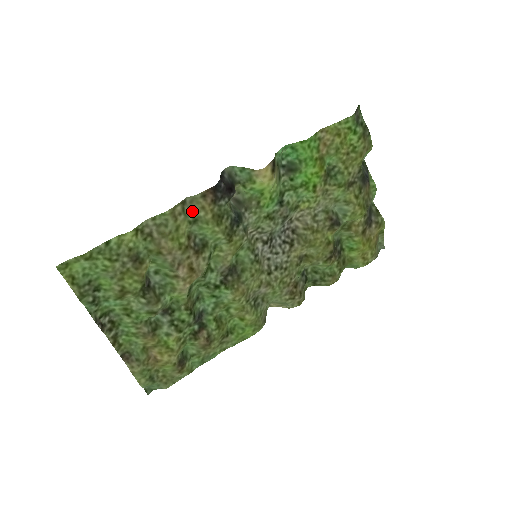
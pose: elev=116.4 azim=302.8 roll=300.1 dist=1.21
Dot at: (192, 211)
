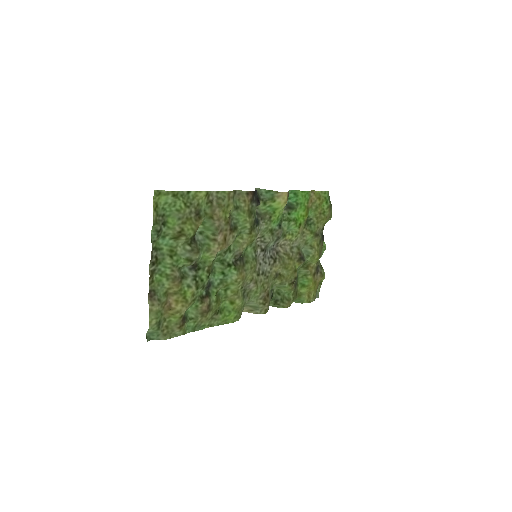
Dot at: (237, 201)
